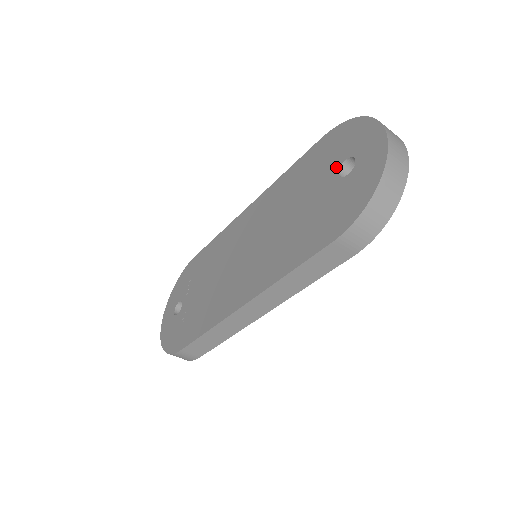
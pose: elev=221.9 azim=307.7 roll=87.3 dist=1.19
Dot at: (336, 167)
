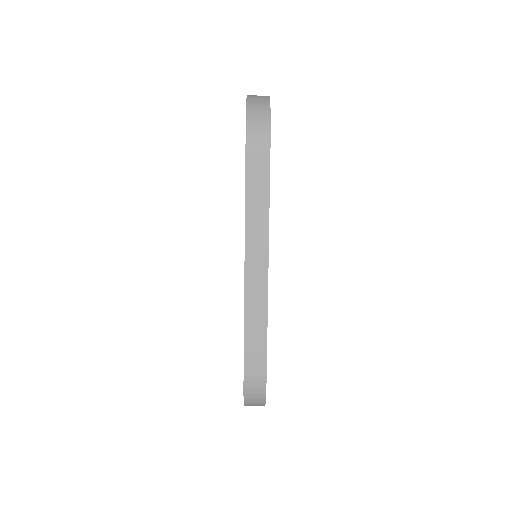
Dot at: occluded
